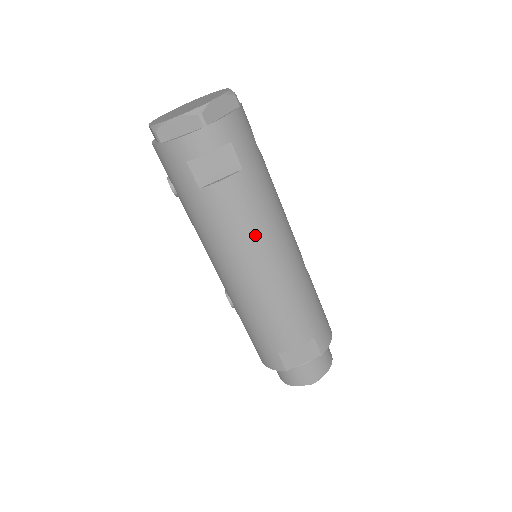
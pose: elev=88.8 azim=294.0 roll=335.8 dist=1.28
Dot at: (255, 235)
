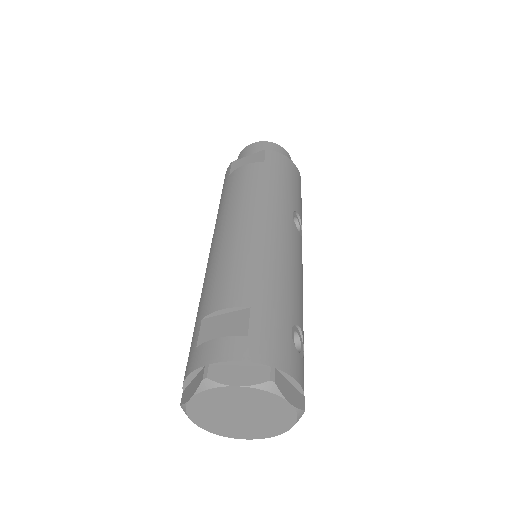
Dot at: occluded
